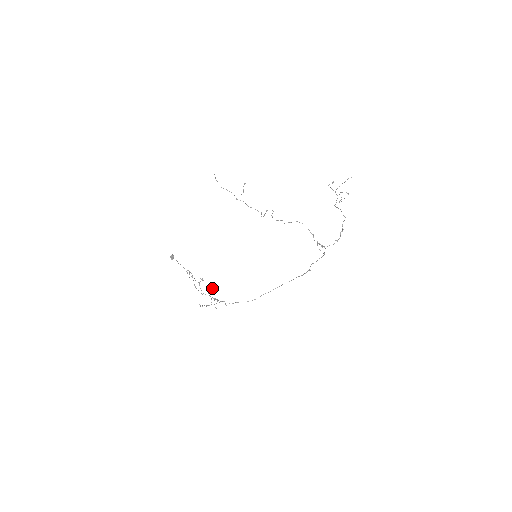
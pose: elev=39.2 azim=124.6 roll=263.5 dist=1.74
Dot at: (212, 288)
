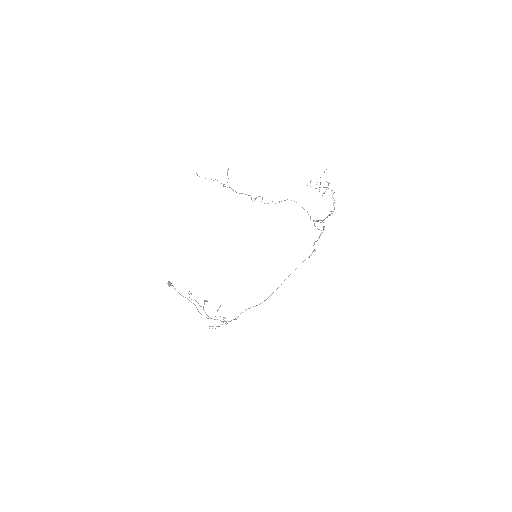
Dot at: (218, 309)
